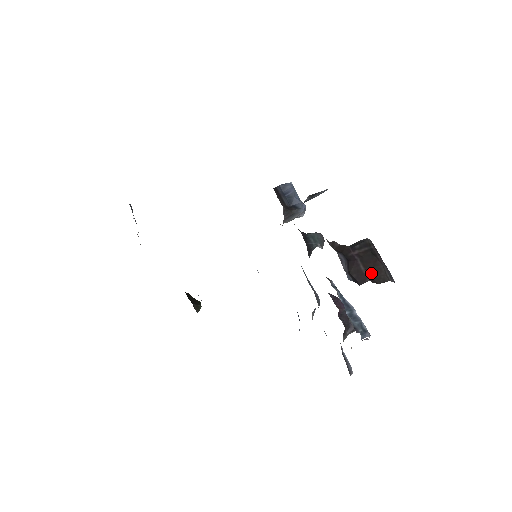
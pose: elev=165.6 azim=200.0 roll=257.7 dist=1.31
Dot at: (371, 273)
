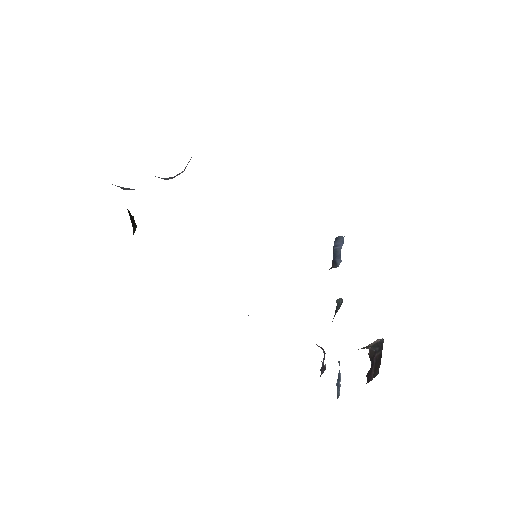
Dot at: (374, 371)
